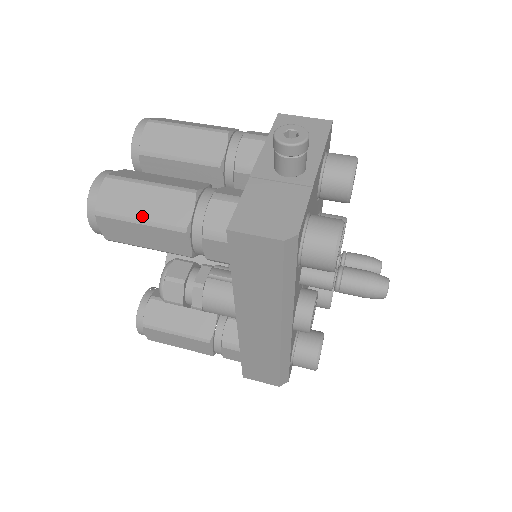
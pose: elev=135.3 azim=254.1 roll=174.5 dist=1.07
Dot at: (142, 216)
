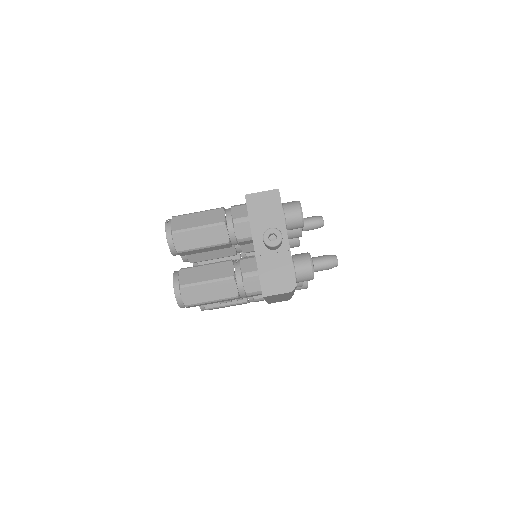
Dot at: (211, 299)
